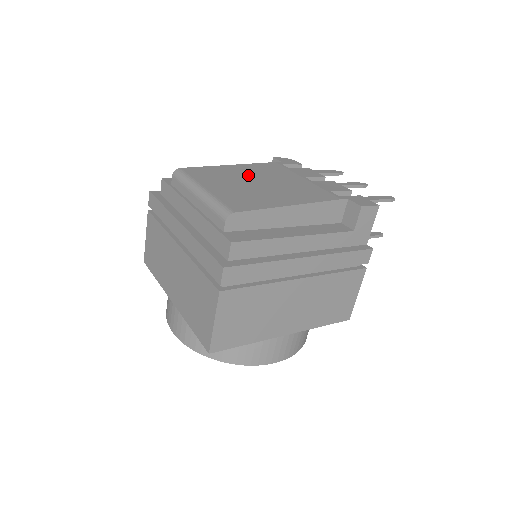
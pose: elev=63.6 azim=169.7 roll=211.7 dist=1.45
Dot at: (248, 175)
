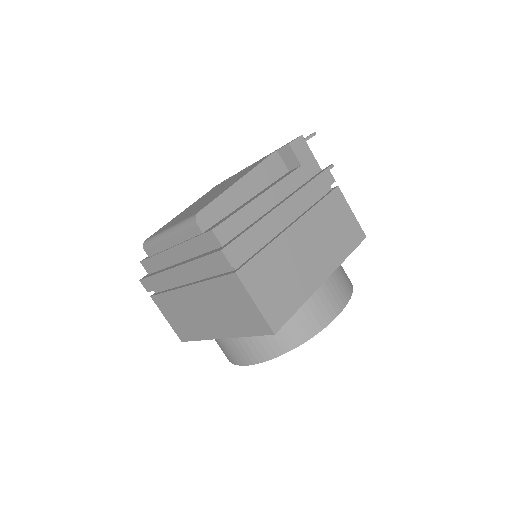
Dot at: (197, 203)
